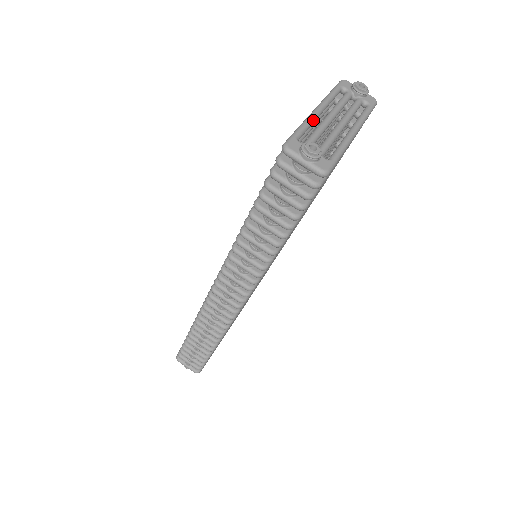
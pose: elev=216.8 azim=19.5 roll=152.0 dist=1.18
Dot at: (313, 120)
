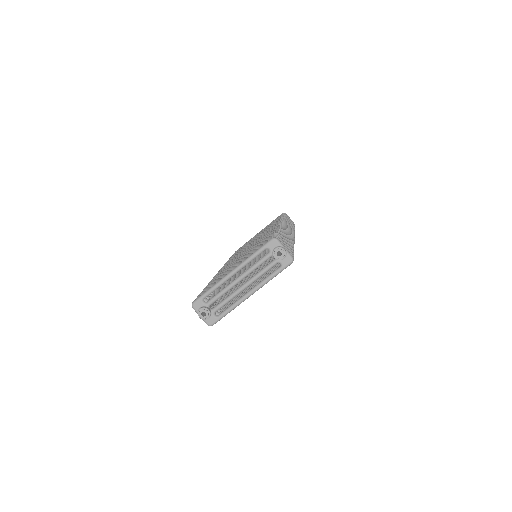
Dot at: (223, 283)
